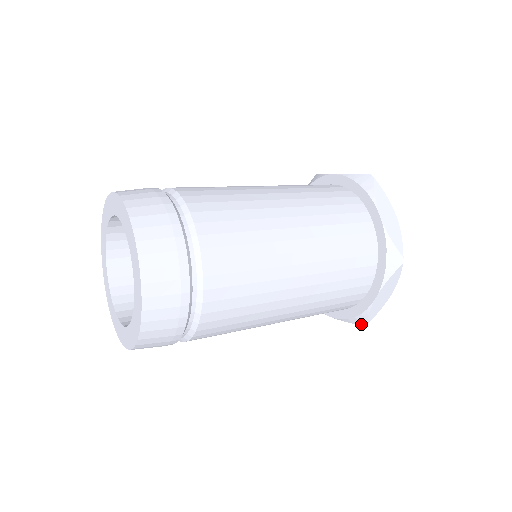
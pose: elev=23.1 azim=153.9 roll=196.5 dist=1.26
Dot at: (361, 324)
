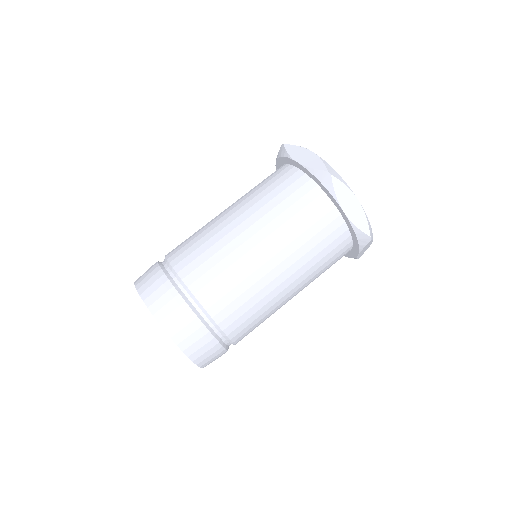
Dot at: (368, 240)
